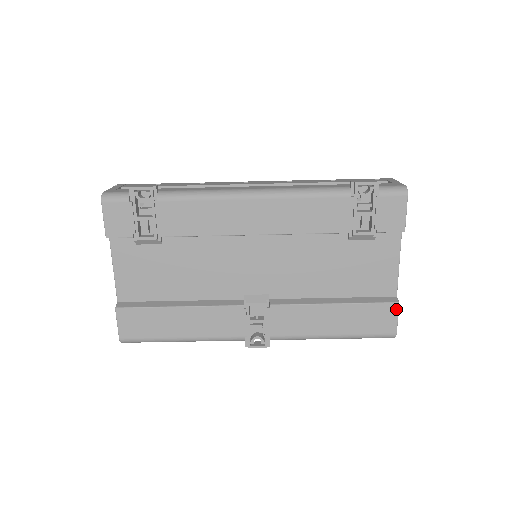
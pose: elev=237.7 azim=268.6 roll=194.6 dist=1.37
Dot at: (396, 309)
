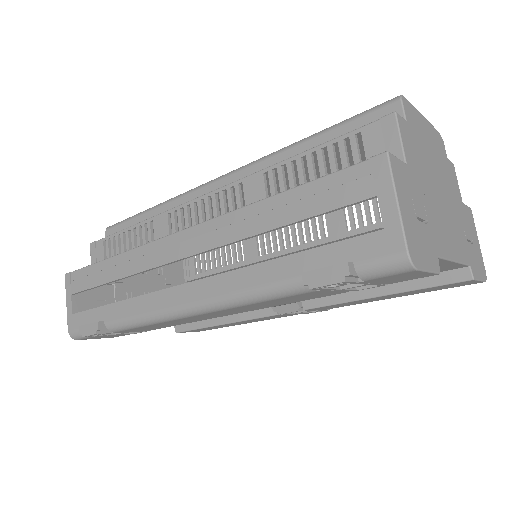
Dot at: (472, 281)
